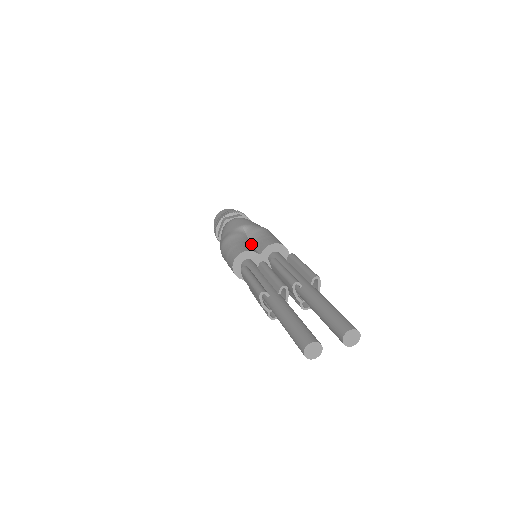
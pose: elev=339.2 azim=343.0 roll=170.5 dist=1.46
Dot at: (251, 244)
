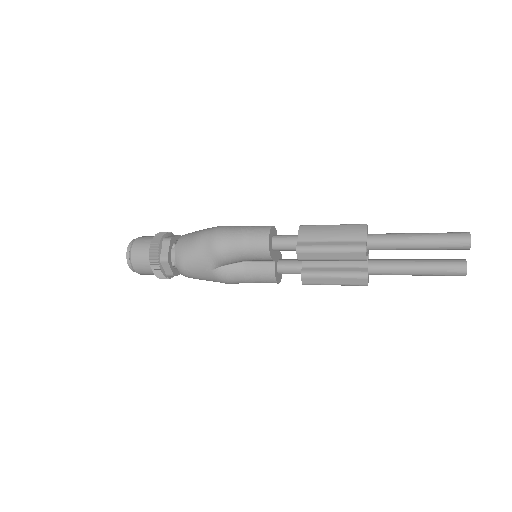
Dot at: occluded
